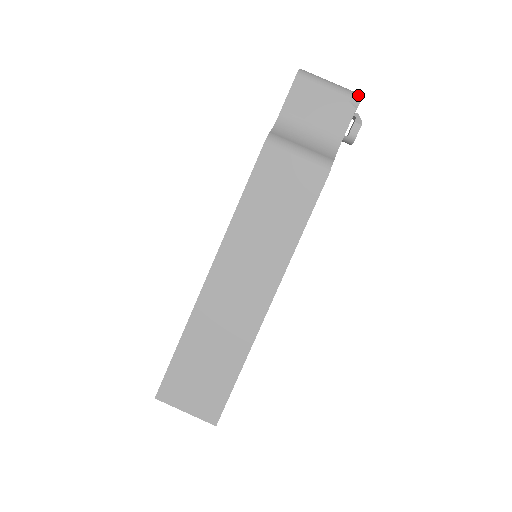
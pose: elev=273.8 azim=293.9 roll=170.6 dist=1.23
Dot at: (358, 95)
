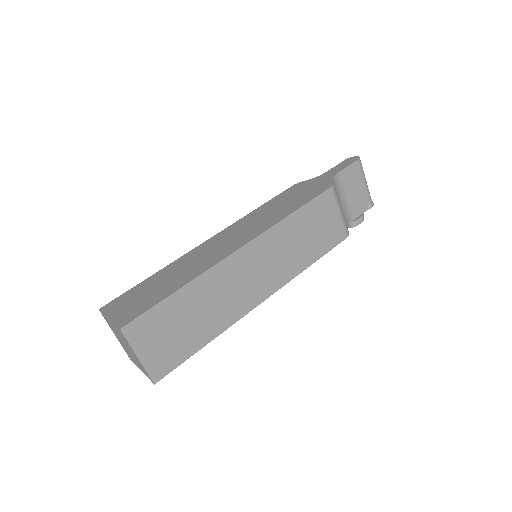
Dot at: occluded
